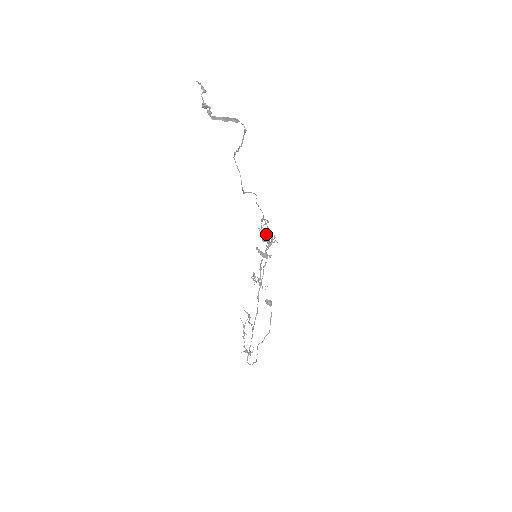
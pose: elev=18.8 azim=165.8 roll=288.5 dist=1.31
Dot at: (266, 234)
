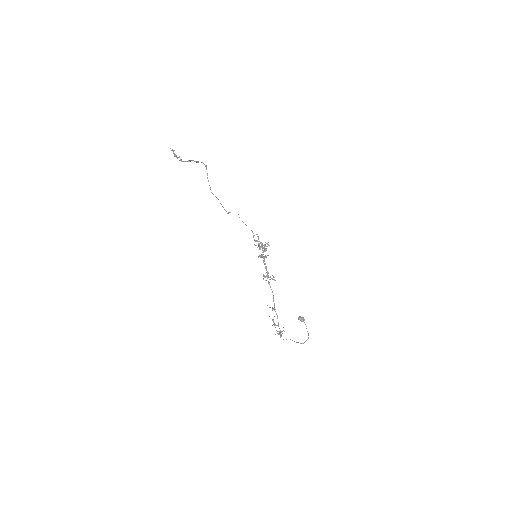
Dot at: occluded
